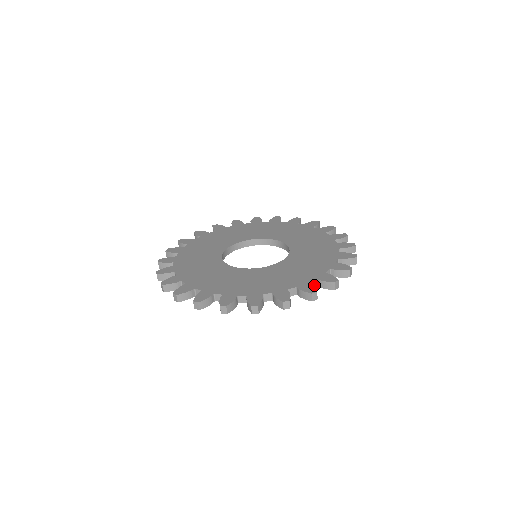
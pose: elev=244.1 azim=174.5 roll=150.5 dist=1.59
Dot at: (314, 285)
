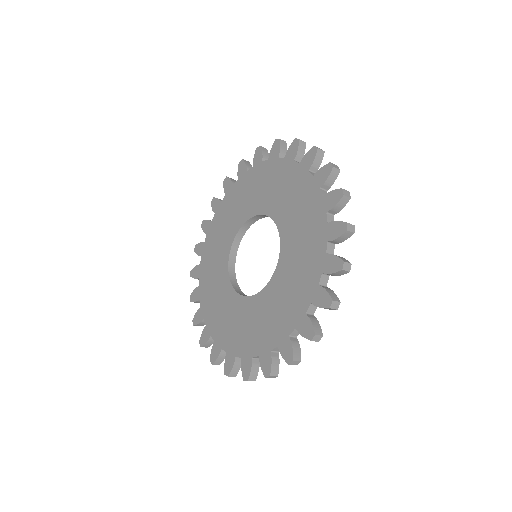
Dot at: occluded
